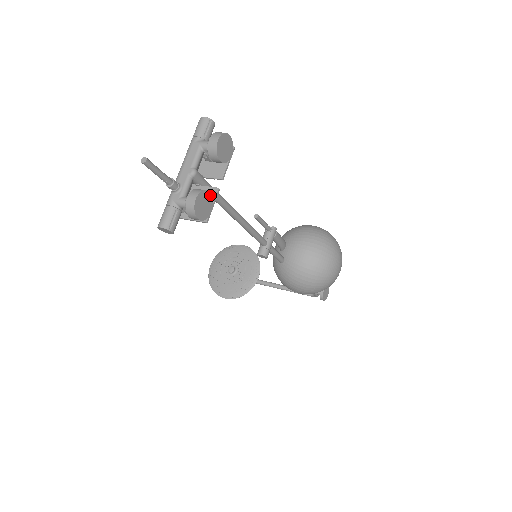
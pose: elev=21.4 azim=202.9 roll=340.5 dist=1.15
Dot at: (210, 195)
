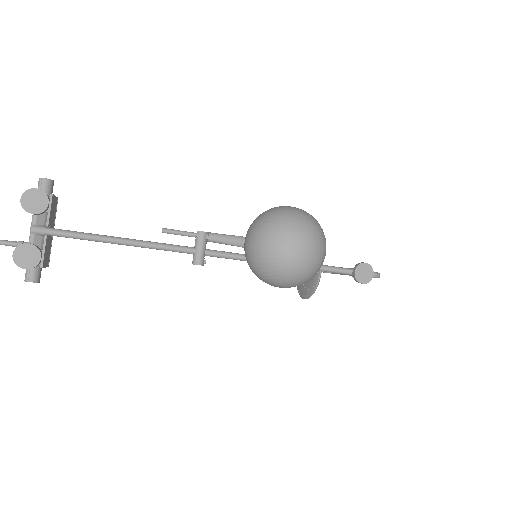
Dot at: (33, 245)
